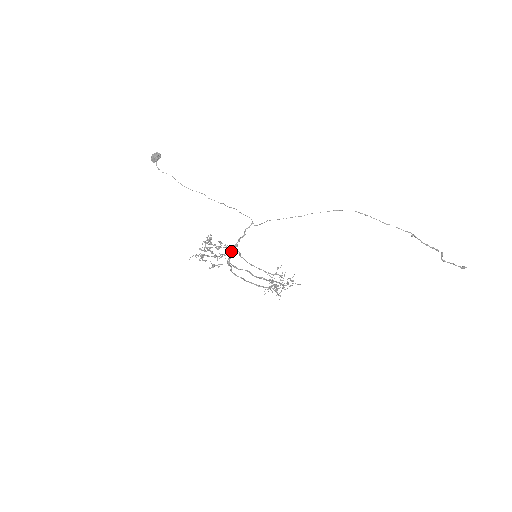
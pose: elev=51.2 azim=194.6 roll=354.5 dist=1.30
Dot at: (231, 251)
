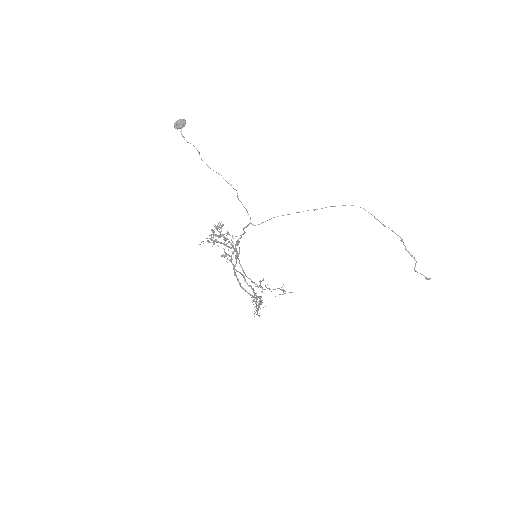
Dot at: (235, 246)
